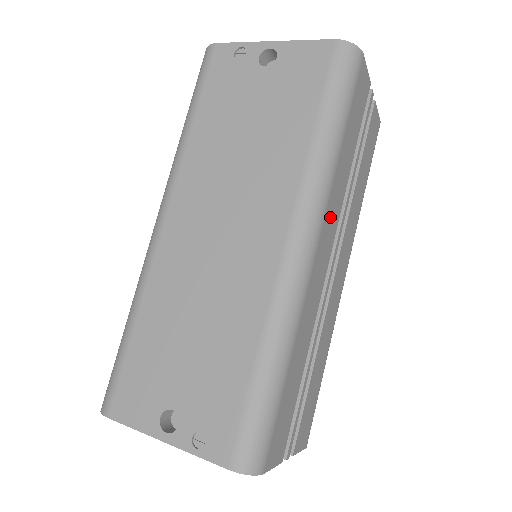
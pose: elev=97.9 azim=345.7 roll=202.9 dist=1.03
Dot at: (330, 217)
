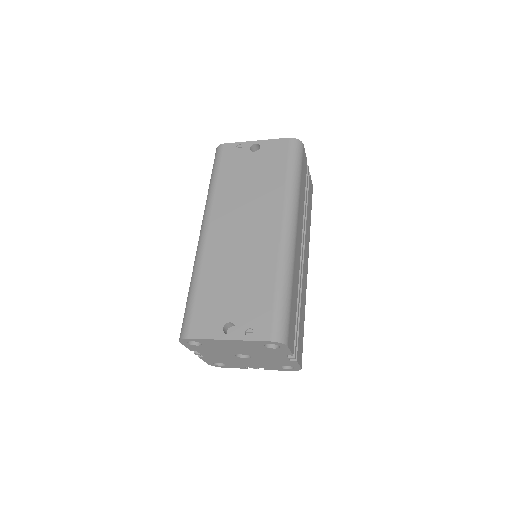
Dot at: (299, 221)
